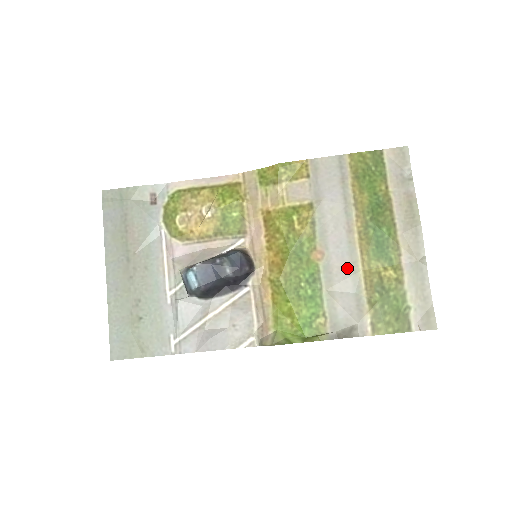
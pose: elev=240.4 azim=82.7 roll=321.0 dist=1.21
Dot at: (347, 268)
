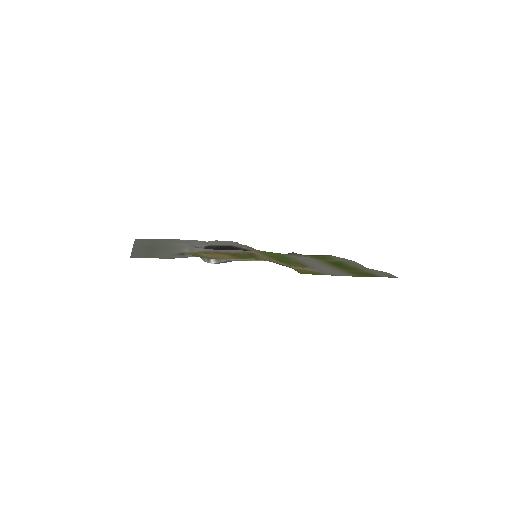
Dot at: (311, 260)
